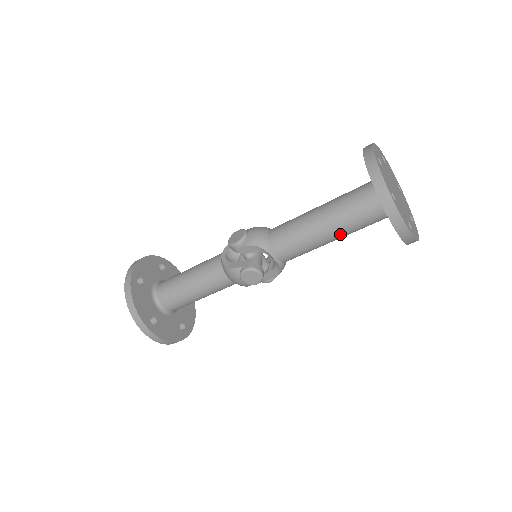
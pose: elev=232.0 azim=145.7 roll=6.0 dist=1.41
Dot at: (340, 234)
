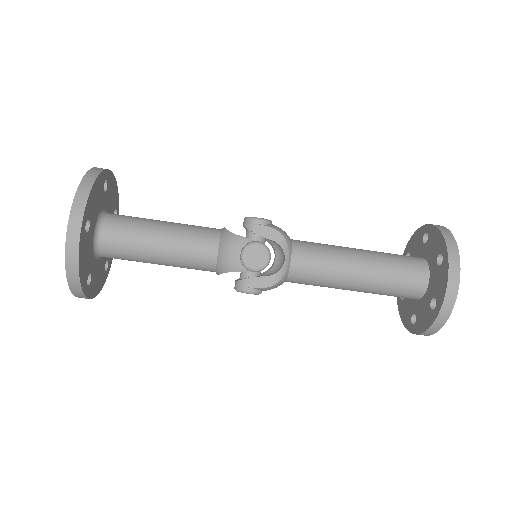
Dot at: (369, 279)
